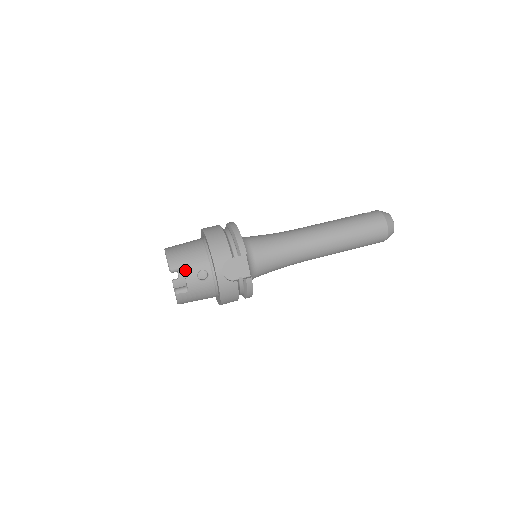
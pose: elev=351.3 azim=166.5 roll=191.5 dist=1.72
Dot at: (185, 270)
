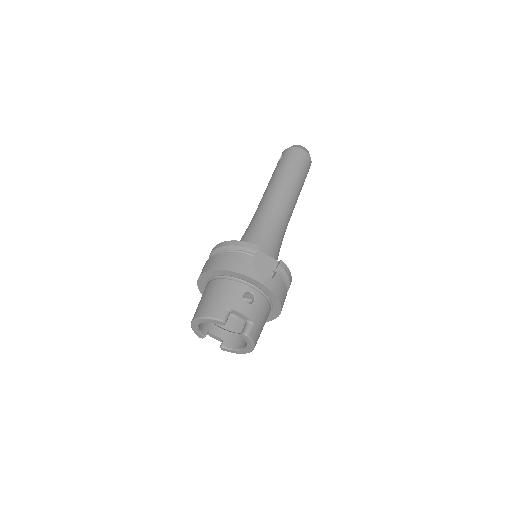
Dot at: (233, 308)
